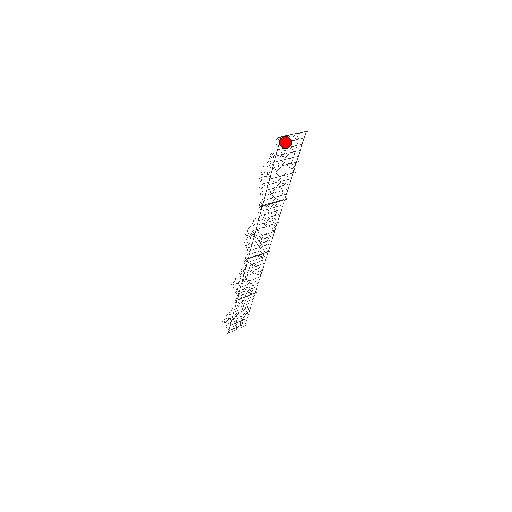
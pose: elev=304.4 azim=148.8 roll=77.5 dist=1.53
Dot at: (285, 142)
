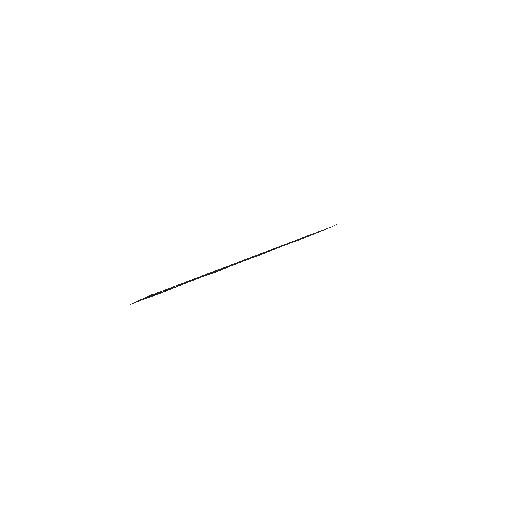
Dot at: (142, 299)
